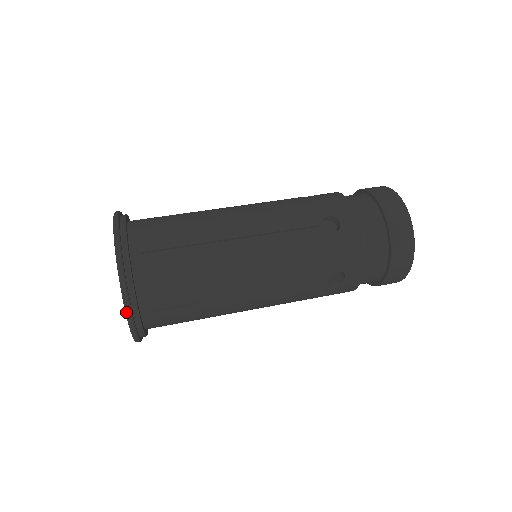
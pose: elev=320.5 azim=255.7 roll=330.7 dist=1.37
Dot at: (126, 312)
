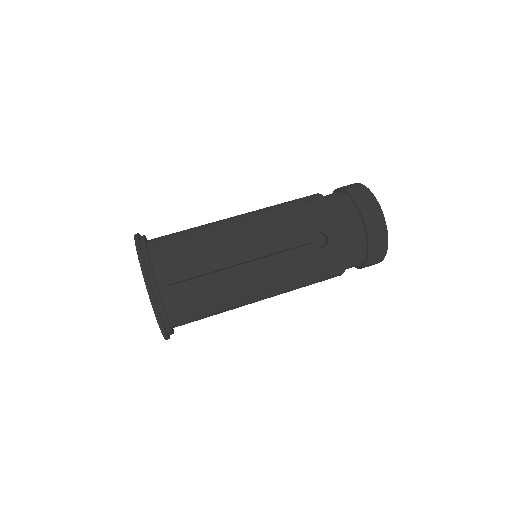
Dot at: (162, 332)
